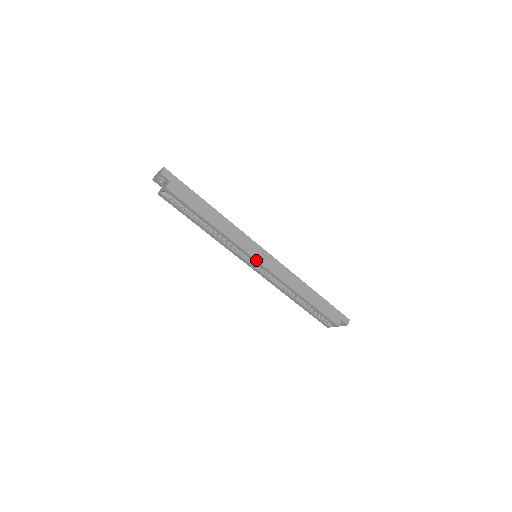
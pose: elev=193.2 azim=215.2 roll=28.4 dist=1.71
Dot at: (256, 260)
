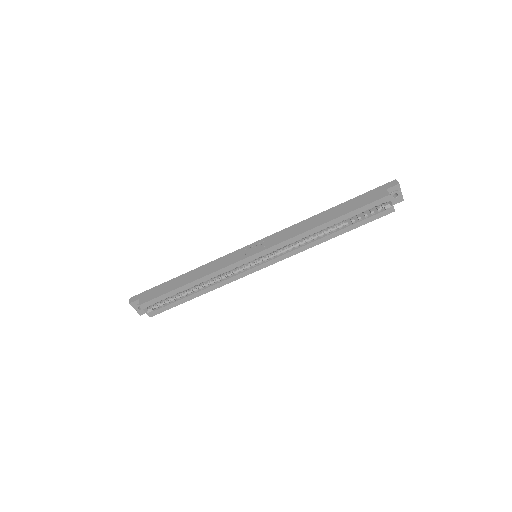
Dot at: (250, 256)
